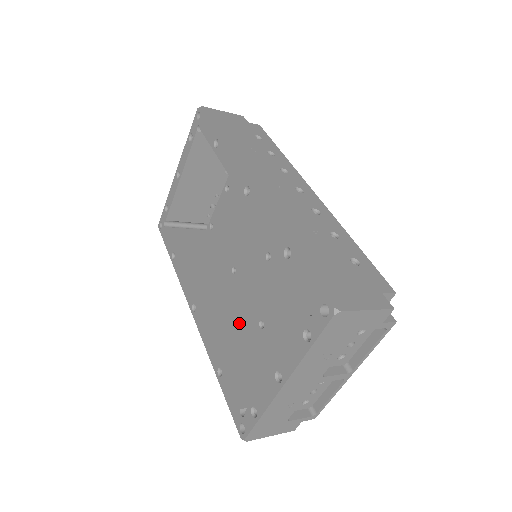
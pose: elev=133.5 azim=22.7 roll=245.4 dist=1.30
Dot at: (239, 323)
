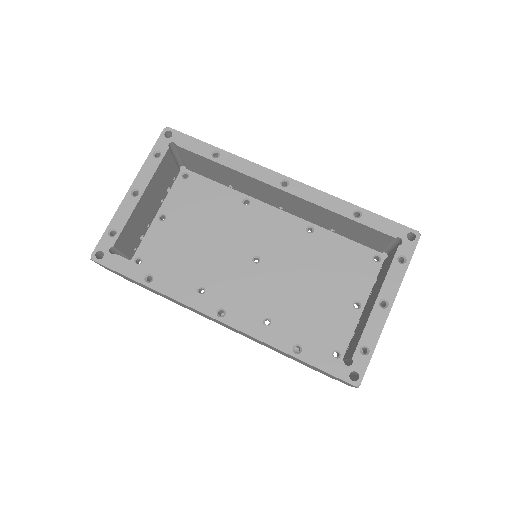
Dot at: occluded
